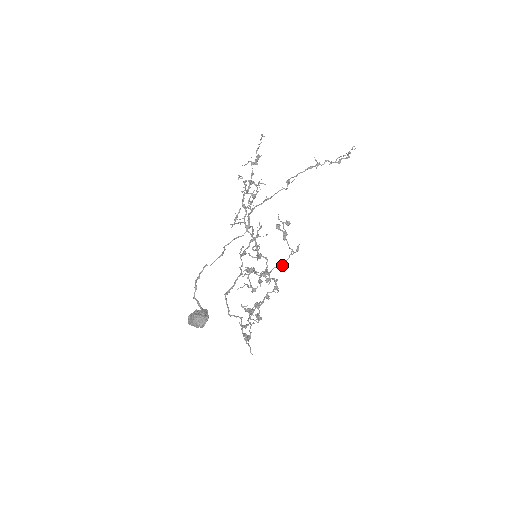
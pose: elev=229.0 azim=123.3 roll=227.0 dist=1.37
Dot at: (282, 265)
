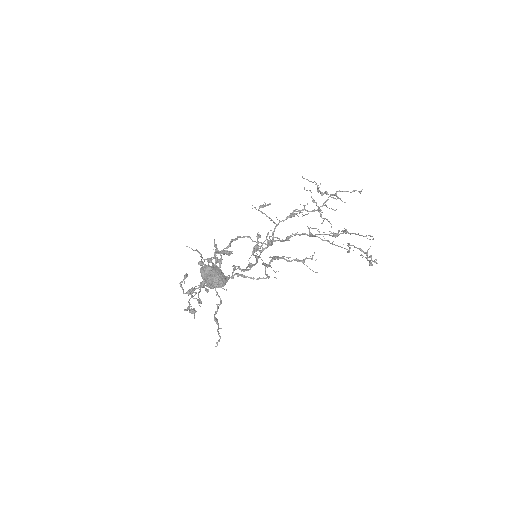
Dot at: occluded
